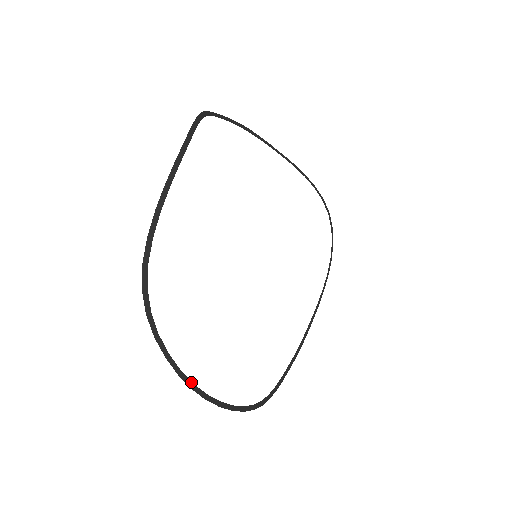
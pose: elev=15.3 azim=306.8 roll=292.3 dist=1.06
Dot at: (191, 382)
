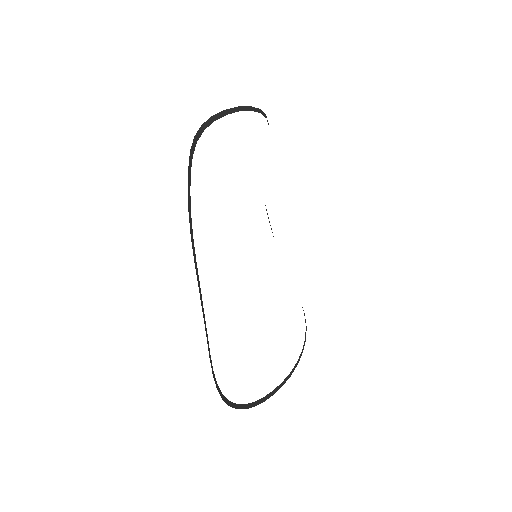
Dot at: (190, 210)
